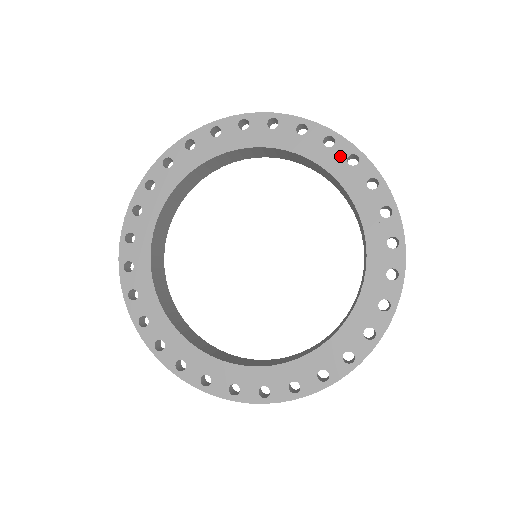
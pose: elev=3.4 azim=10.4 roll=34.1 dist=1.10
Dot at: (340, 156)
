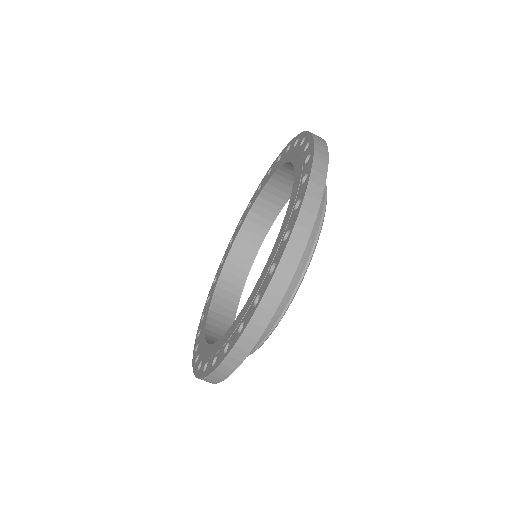
Dot at: (303, 148)
